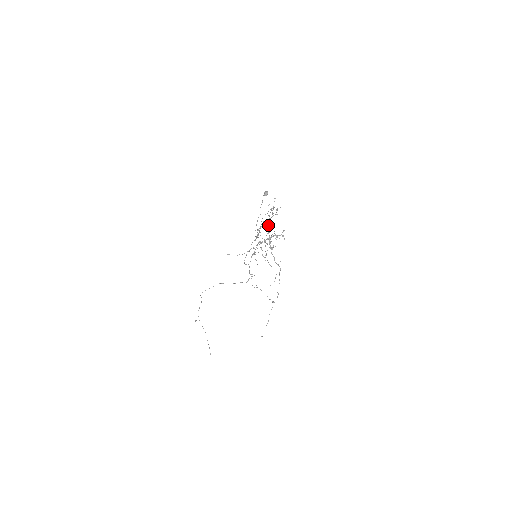
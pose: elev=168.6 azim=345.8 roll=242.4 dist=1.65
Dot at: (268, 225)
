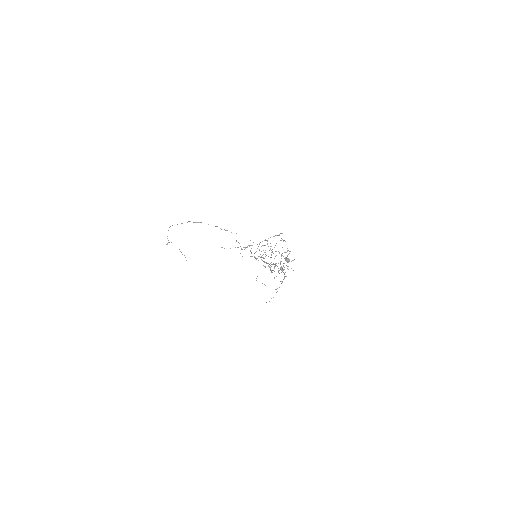
Dot at: (284, 269)
